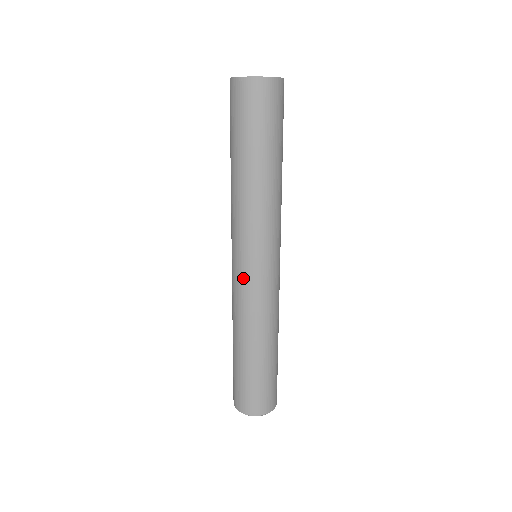
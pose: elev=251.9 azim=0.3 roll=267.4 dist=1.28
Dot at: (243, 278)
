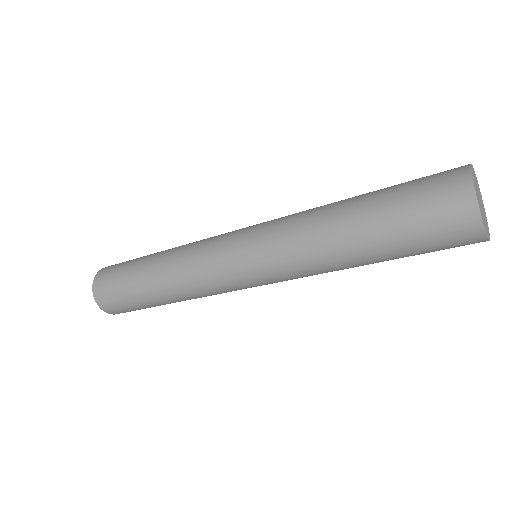
Dot at: (235, 285)
